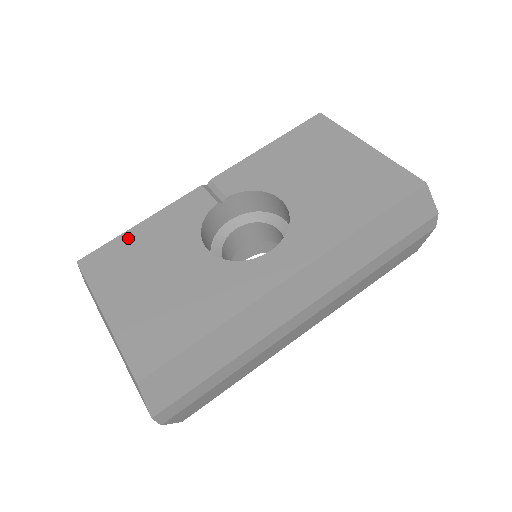
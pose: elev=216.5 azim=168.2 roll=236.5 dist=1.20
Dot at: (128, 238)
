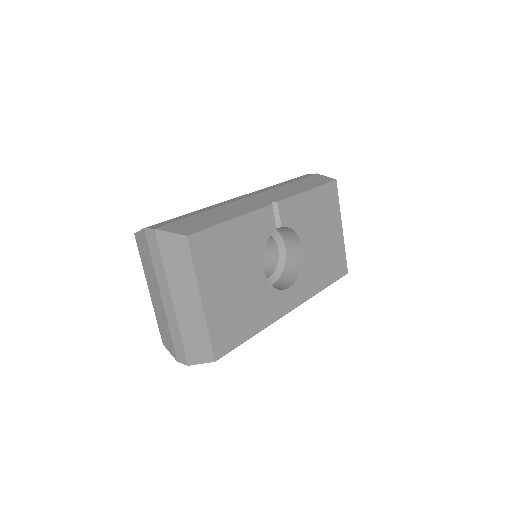
Dot at: (224, 231)
